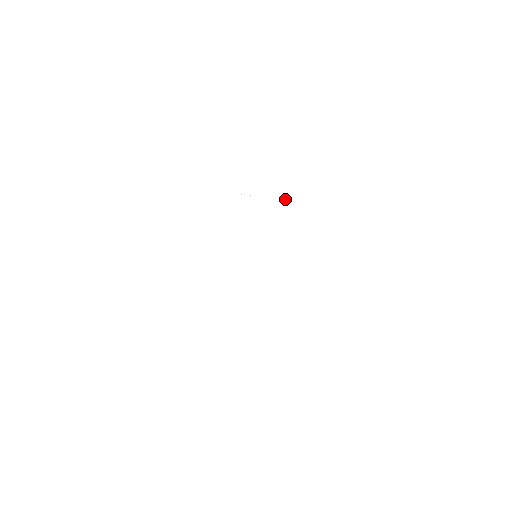
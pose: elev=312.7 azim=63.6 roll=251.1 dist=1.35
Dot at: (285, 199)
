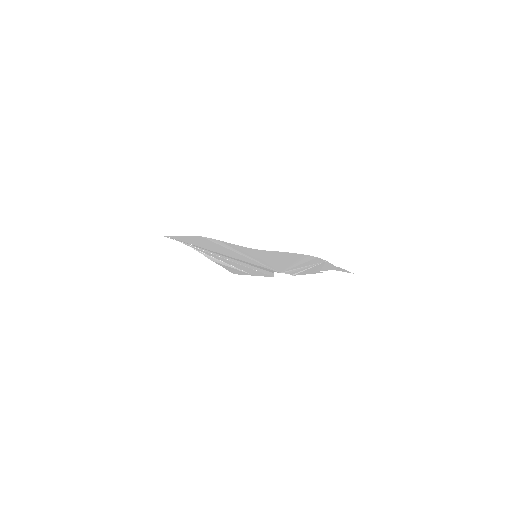
Dot at: (264, 274)
